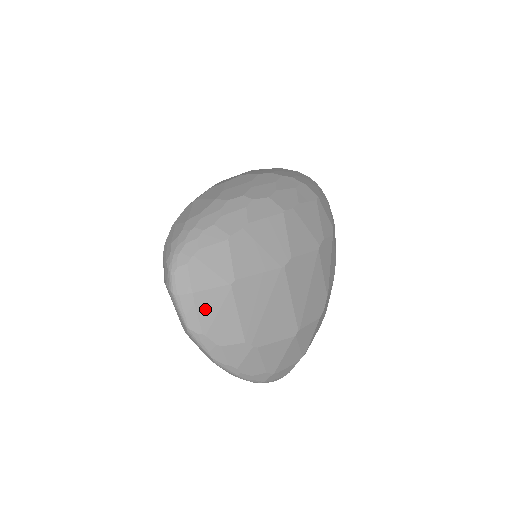
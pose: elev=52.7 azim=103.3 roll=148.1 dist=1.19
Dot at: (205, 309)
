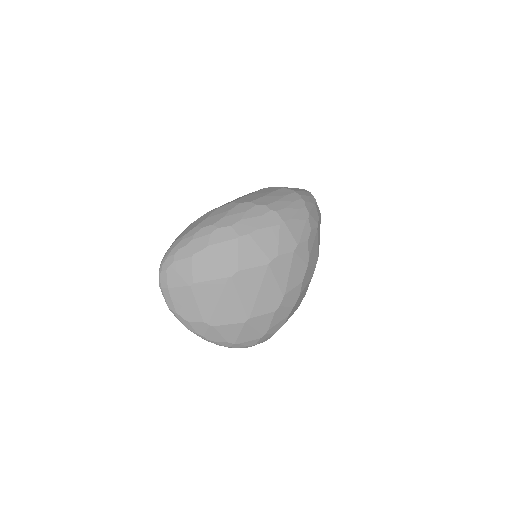
Dot at: (176, 298)
